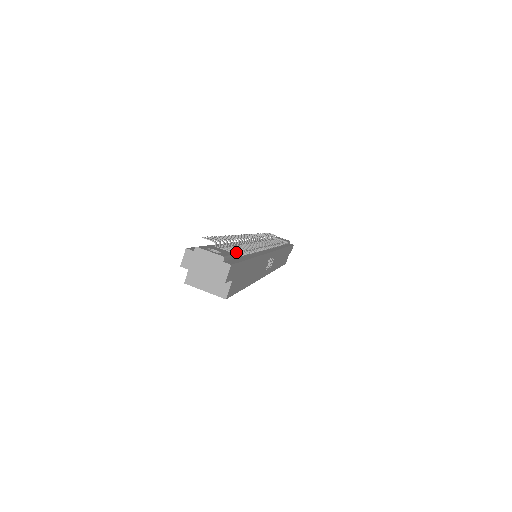
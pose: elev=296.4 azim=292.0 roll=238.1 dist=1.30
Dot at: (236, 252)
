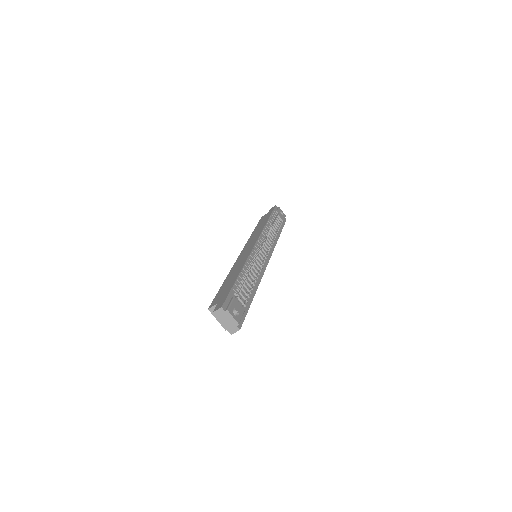
Dot at: (246, 294)
